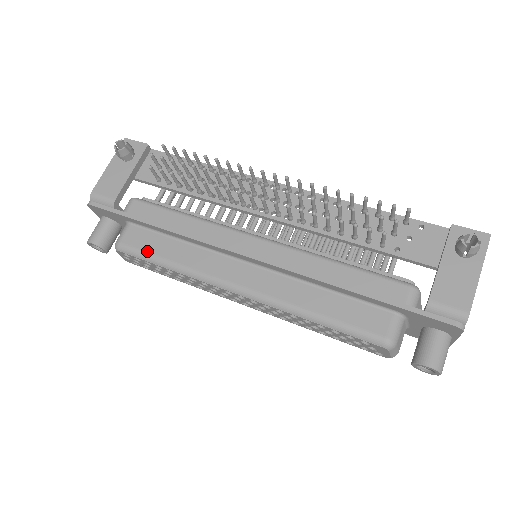
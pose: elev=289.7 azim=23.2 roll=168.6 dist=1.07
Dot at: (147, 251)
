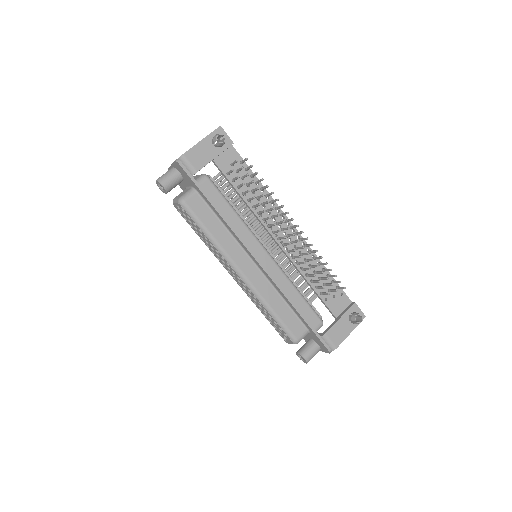
Dot at: (200, 219)
